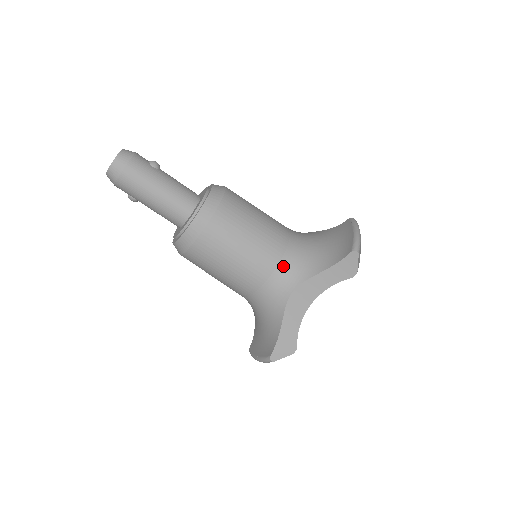
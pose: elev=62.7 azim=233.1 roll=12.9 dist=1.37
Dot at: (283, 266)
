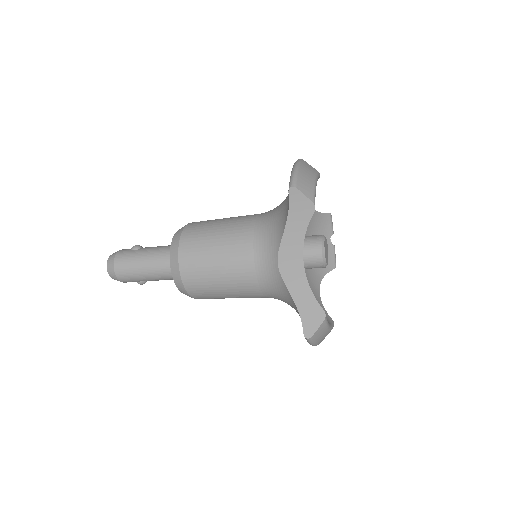
Dot at: (258, 249)
